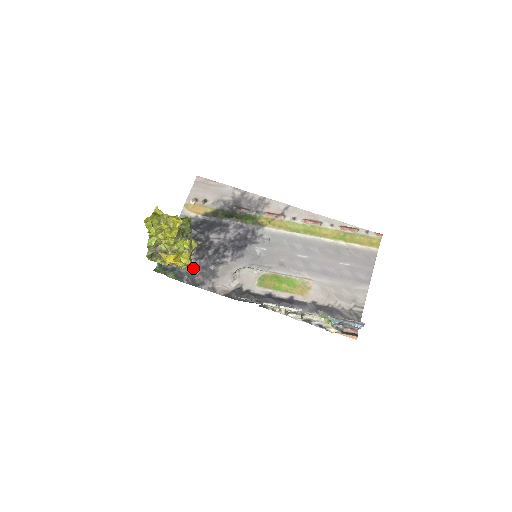
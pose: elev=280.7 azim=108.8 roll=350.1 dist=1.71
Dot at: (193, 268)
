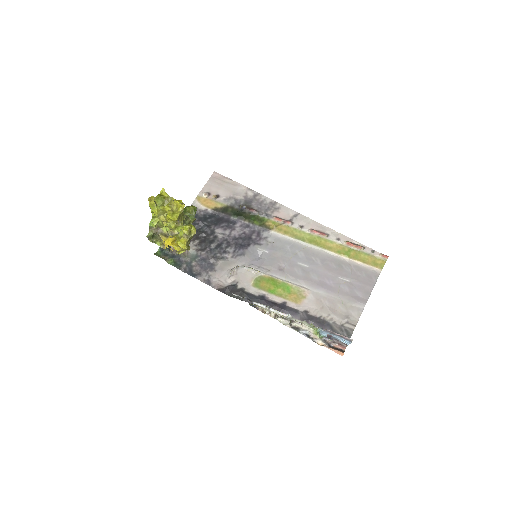
Dot at: (193, 258)
